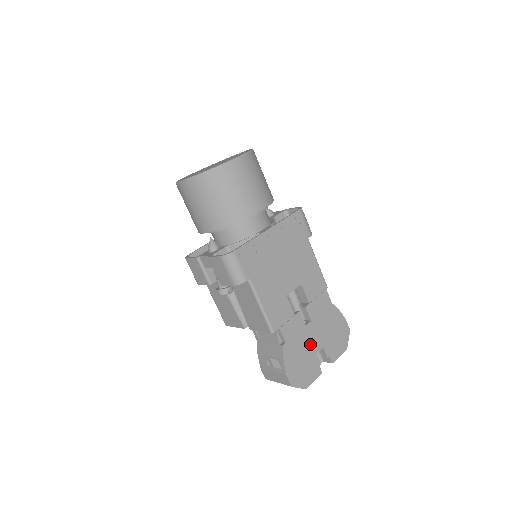
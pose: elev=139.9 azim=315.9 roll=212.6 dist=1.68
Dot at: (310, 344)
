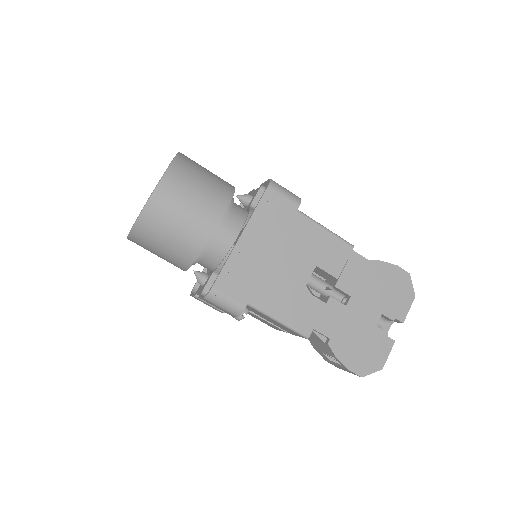
Dot at: (362, 321)
